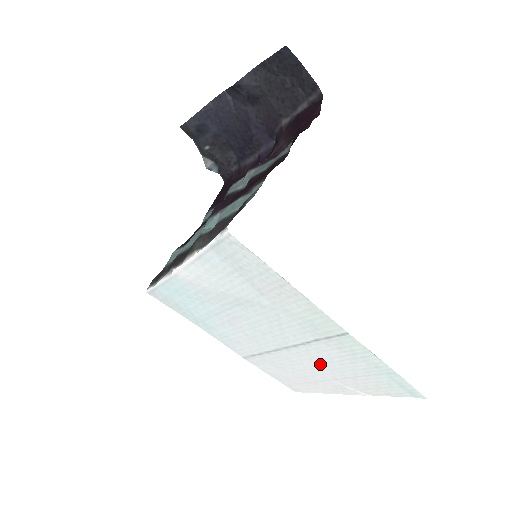
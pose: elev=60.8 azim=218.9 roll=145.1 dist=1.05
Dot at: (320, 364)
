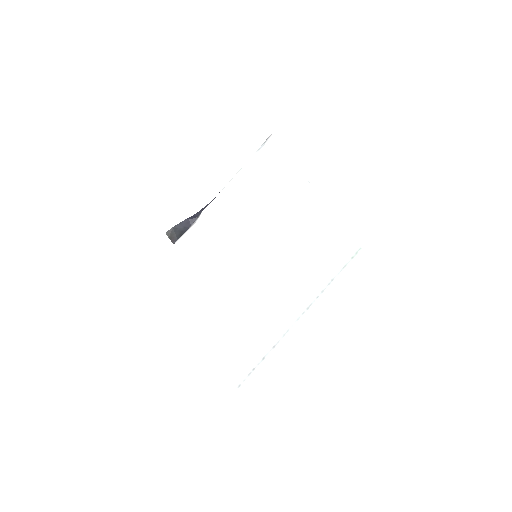
Dot at: (333, 341)
